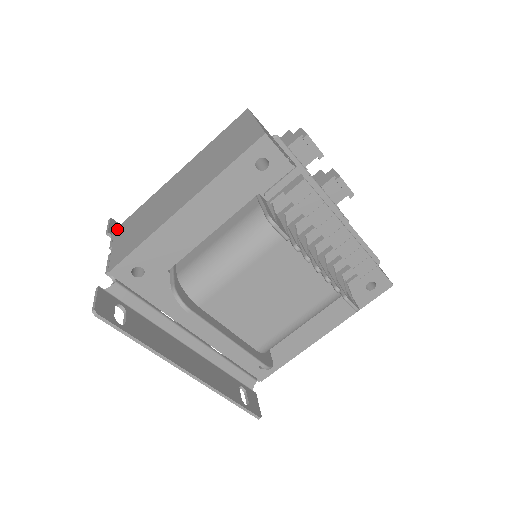
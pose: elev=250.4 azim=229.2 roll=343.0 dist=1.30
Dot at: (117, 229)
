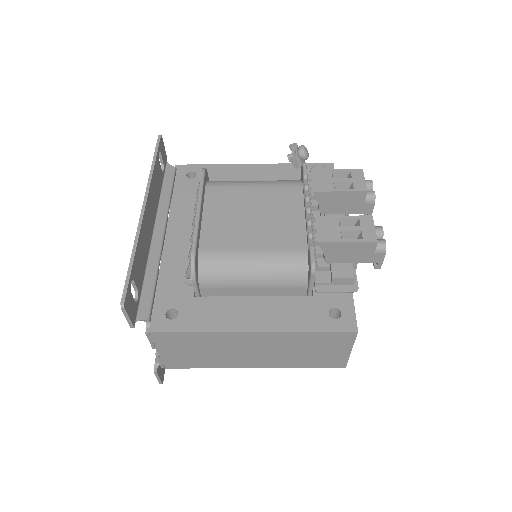
Dot at: (156, 335)
